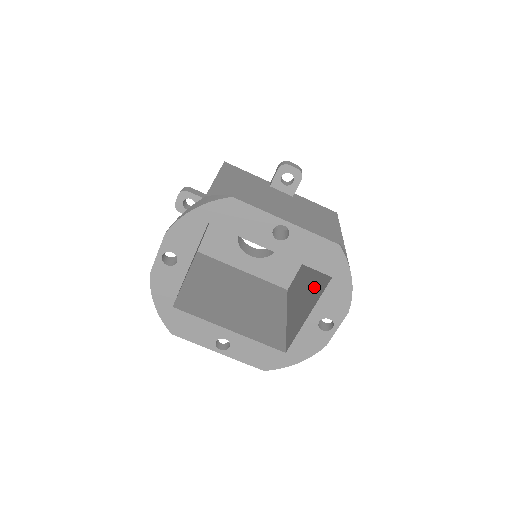
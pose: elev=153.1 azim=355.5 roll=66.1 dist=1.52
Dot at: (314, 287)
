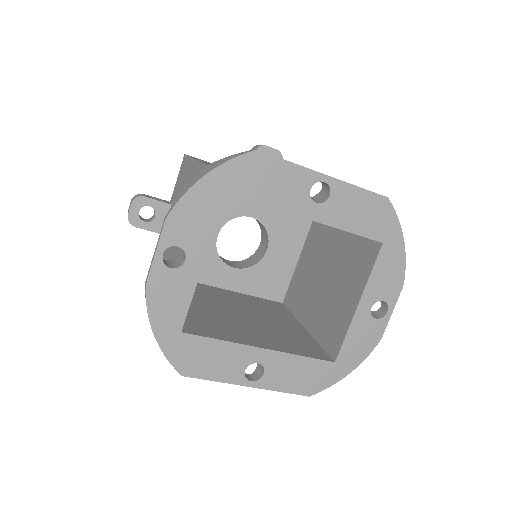
Dot at: (347, 271)
